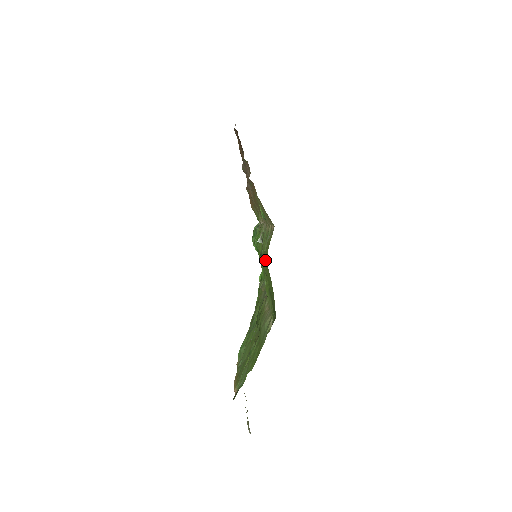
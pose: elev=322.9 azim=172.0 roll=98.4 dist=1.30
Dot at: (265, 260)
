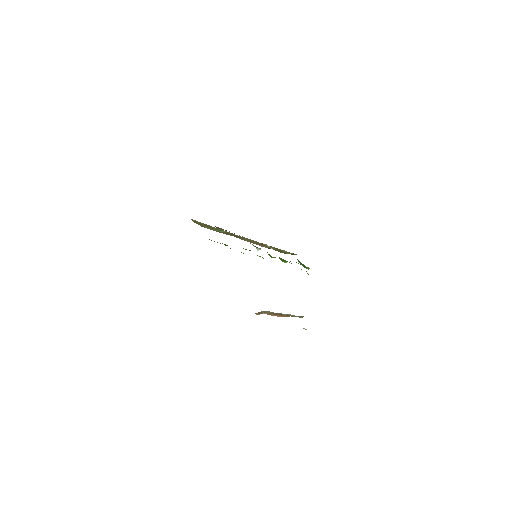
Dot at: occluded
